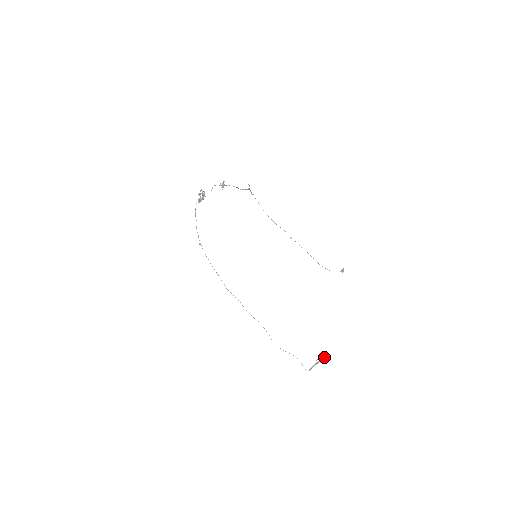
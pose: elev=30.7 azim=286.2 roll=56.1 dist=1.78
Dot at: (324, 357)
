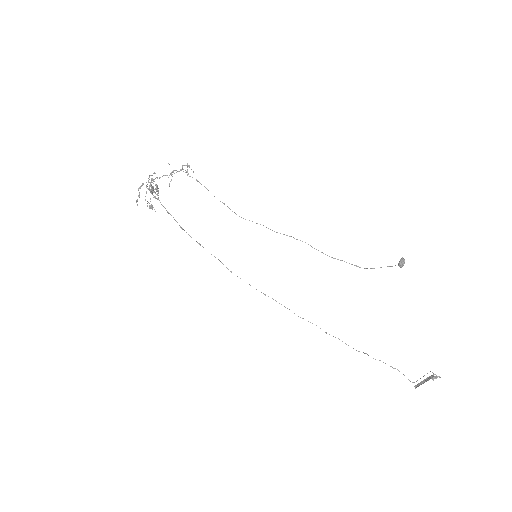
Dot at: (432, 377)
